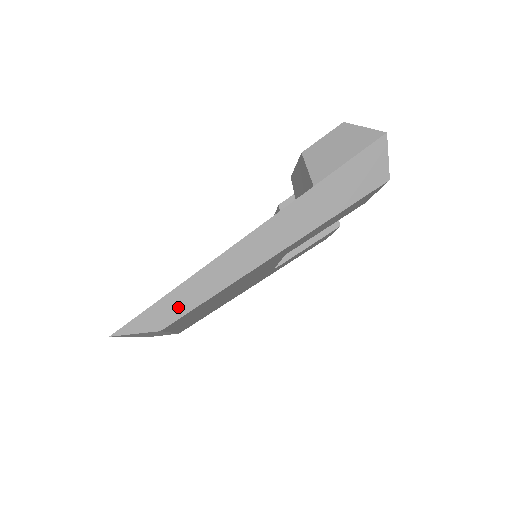
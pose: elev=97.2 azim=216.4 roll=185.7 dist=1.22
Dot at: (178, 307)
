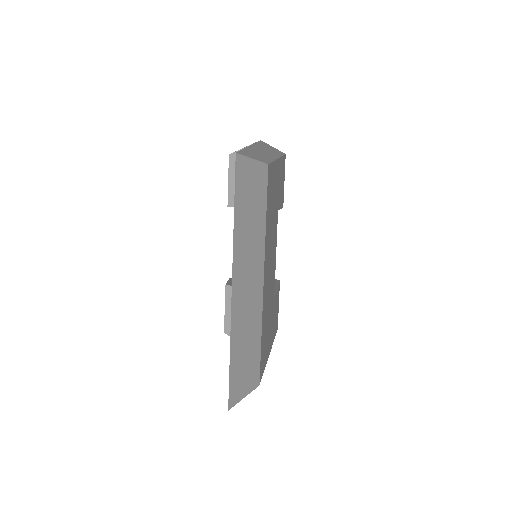
Dot at: (261, 157)
